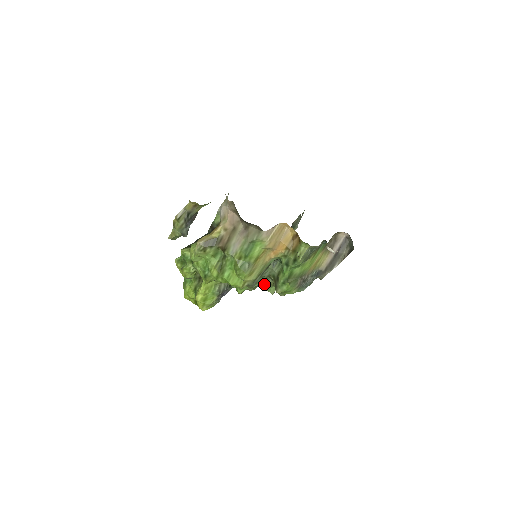
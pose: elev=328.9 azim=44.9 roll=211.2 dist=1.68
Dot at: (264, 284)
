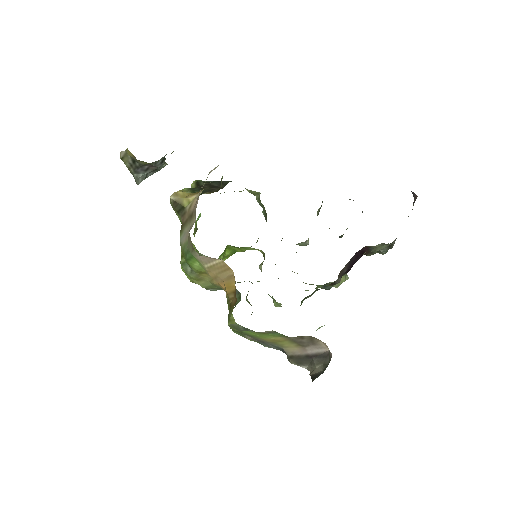
Dot at: occluded
